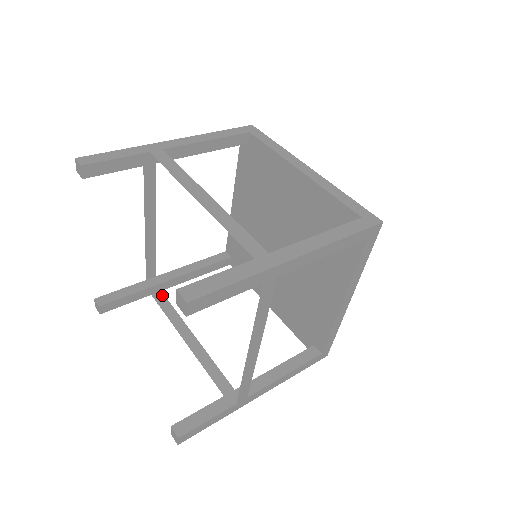
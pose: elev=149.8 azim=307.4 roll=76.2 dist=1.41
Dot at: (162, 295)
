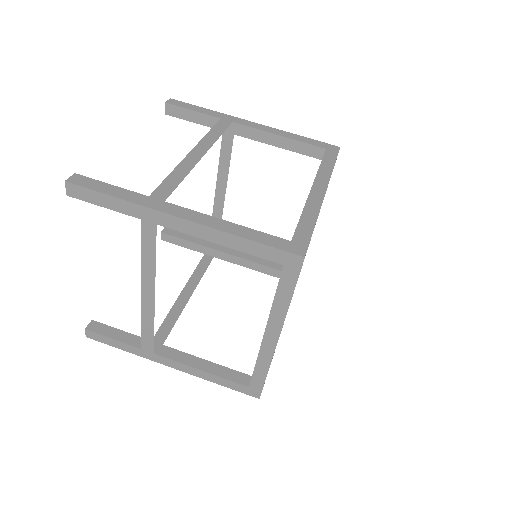
Dot at: (232, 134)
